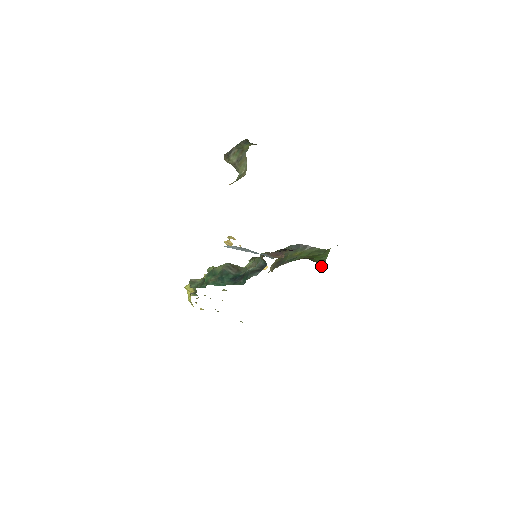
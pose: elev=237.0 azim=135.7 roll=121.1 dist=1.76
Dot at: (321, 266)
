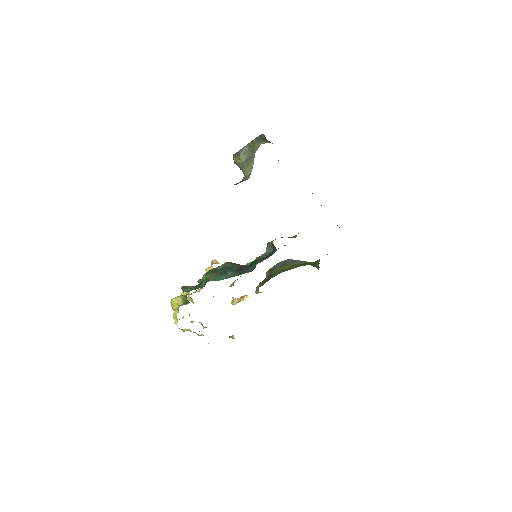
Dot at: occluded
